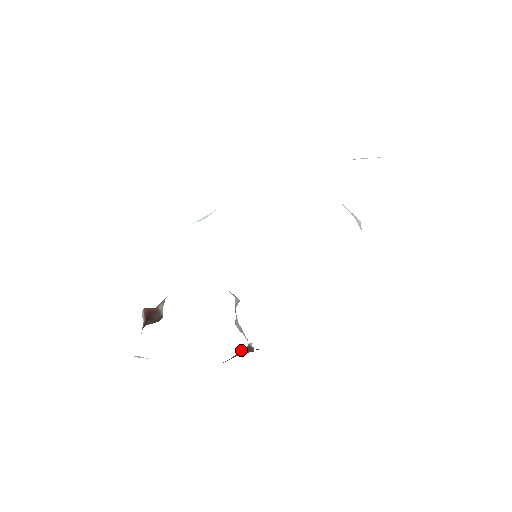
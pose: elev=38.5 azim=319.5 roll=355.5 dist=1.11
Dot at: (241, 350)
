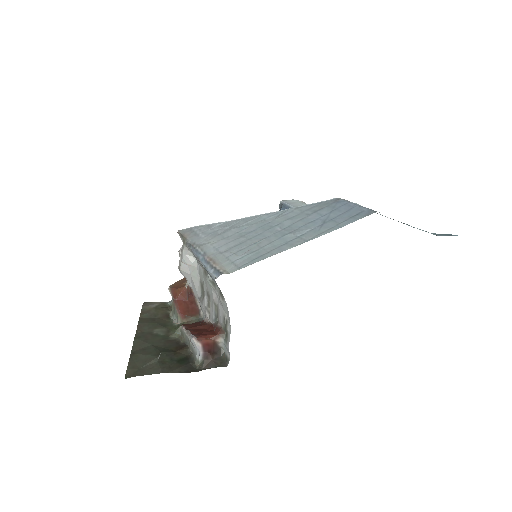
Dot at: (183, 292)
